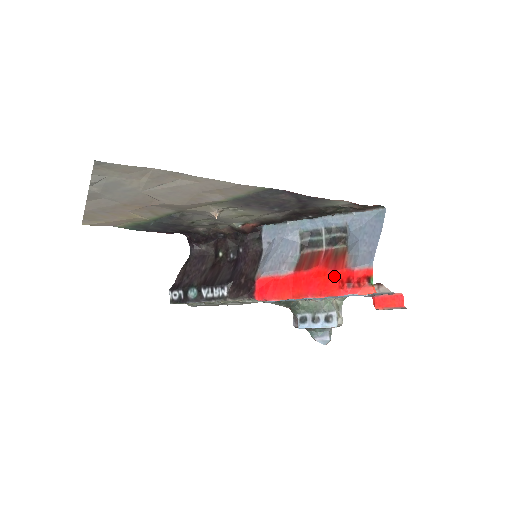
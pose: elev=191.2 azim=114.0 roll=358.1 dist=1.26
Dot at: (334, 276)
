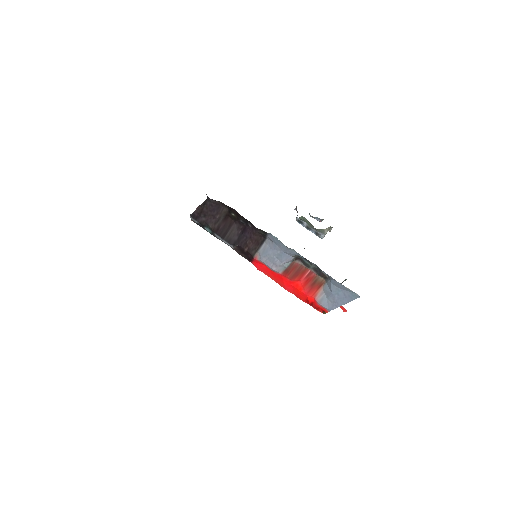
Dot at: (305, 296)
